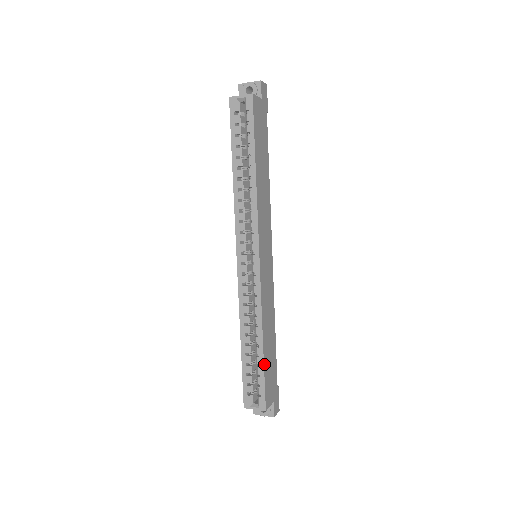
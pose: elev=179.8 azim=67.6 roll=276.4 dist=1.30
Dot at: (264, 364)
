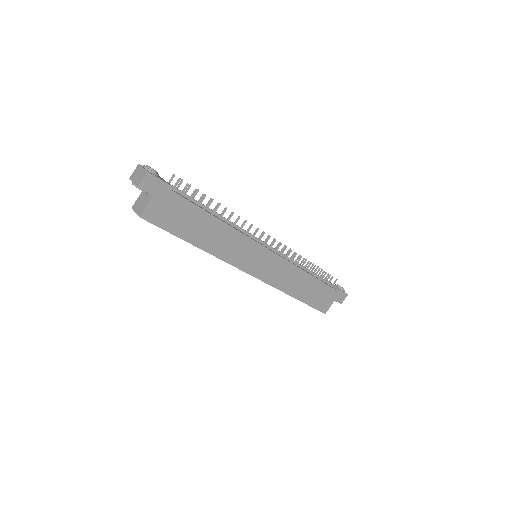
Dot at: (305, 303)
